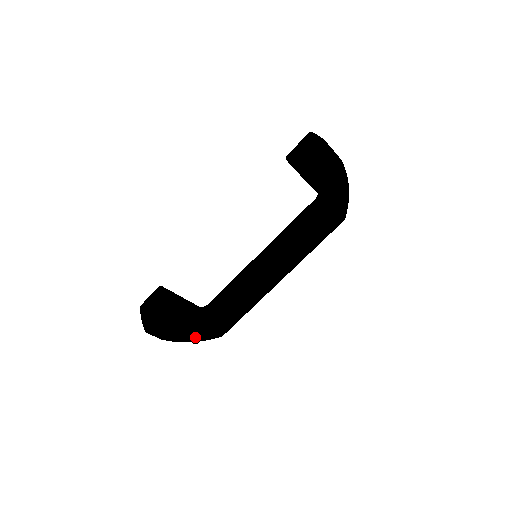
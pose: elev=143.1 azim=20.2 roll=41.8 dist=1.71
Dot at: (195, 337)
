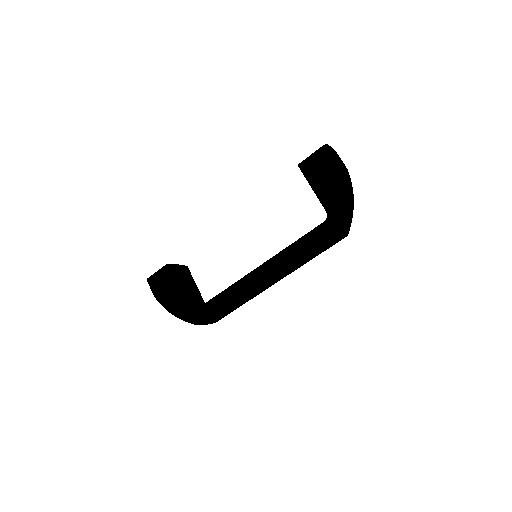
Dot at: (175, 309)
